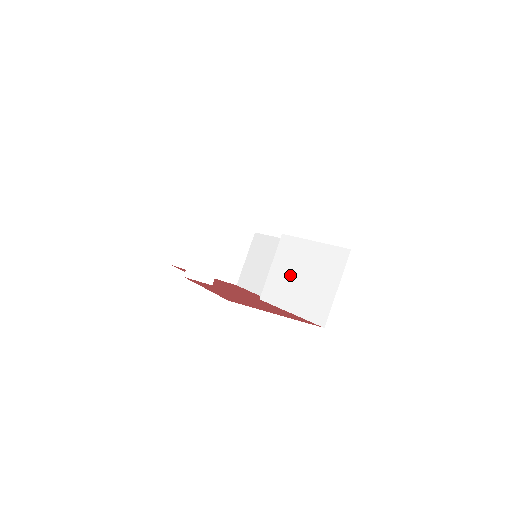
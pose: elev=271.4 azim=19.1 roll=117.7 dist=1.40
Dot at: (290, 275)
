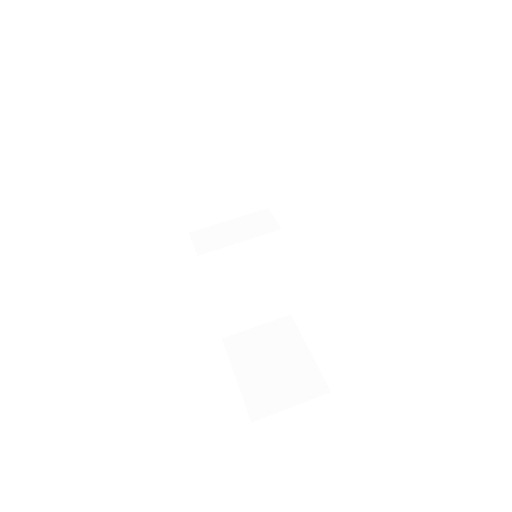
Dot at: occluded
